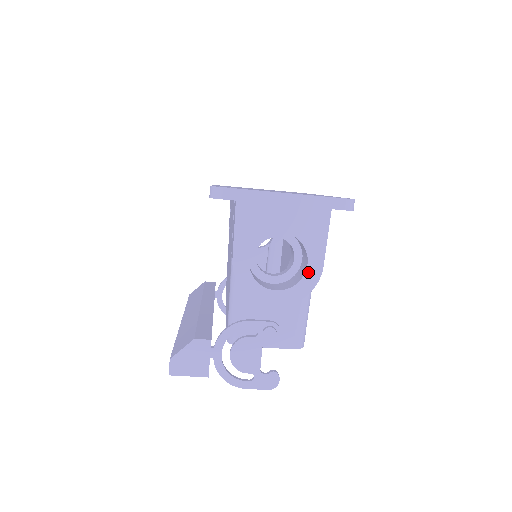
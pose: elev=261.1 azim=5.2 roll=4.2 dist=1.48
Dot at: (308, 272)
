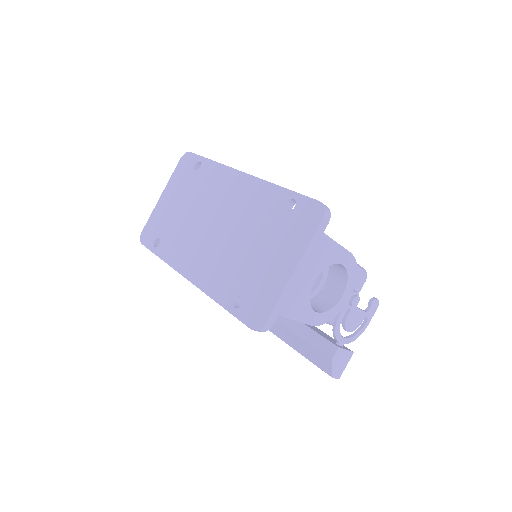
Dot at: (347, 266)
